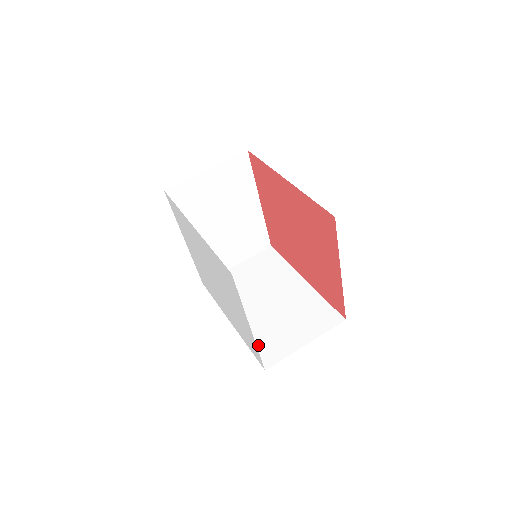
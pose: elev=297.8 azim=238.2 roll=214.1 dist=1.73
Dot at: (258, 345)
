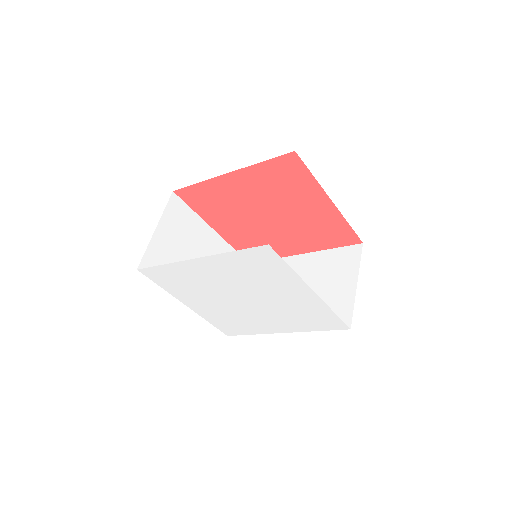
Dot at: occluded
